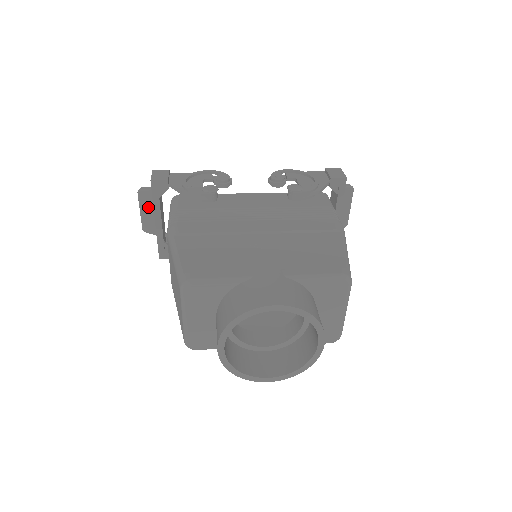
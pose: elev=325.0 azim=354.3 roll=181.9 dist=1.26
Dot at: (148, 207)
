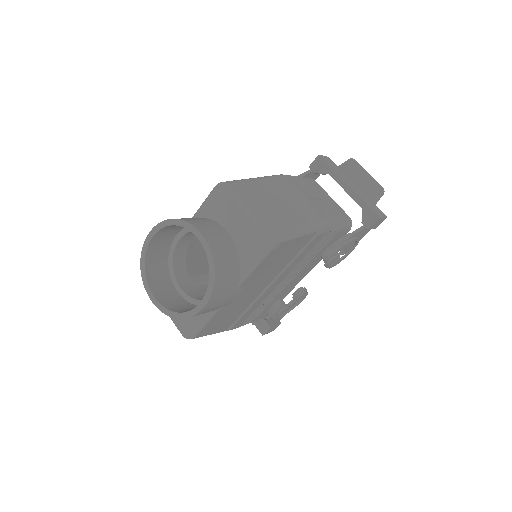
Dot at: occluded
